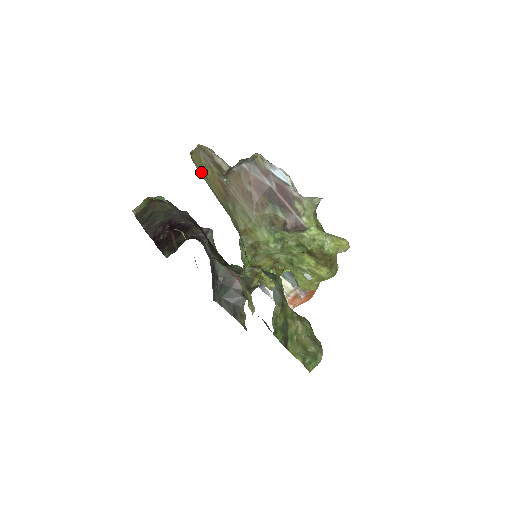
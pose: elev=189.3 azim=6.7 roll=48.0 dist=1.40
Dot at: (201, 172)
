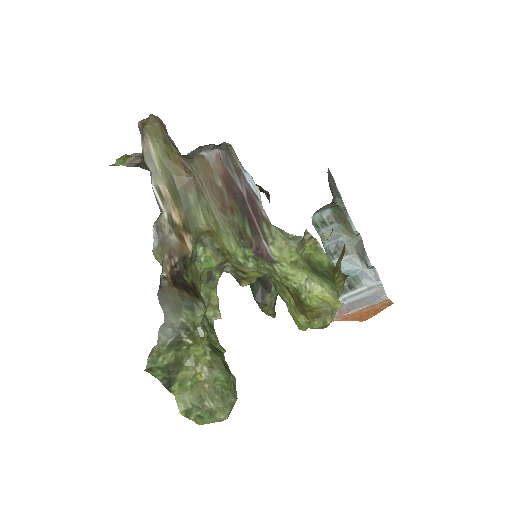
Dot at: (157, 148)
